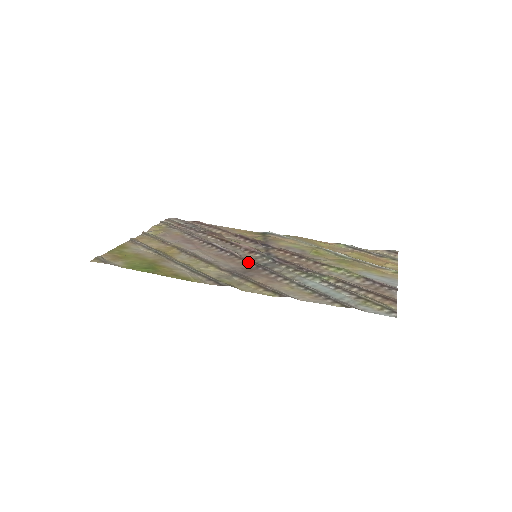
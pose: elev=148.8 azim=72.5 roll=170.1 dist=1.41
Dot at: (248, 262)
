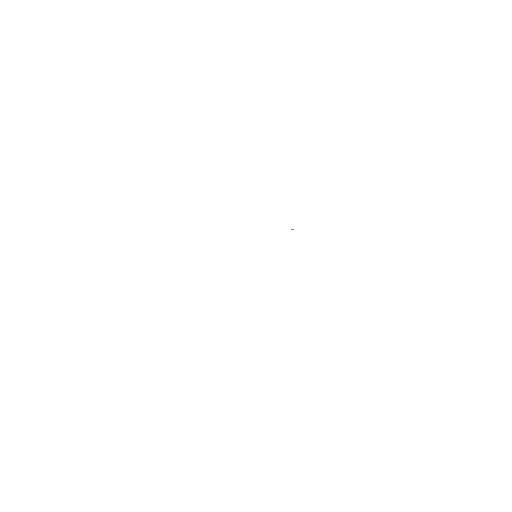
Dot at: occluded
